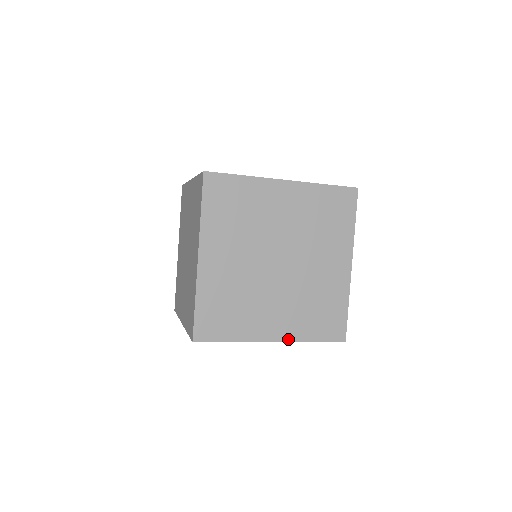
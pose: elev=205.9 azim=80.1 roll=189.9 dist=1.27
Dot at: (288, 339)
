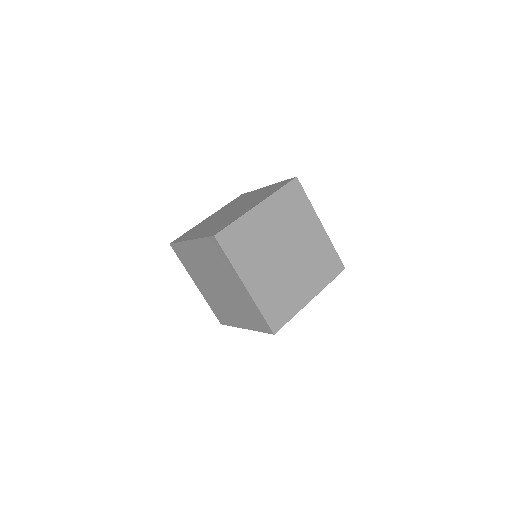
Dot at: occluded
